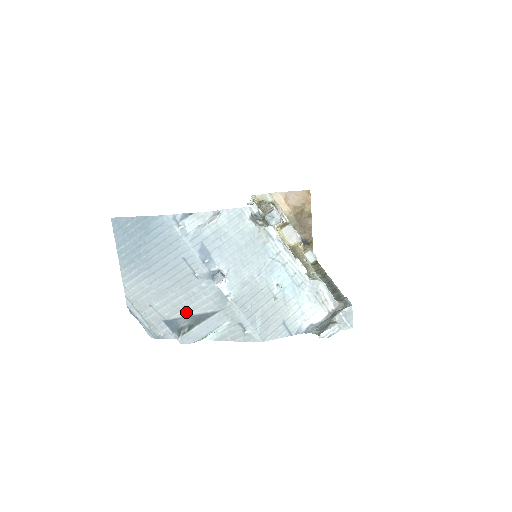
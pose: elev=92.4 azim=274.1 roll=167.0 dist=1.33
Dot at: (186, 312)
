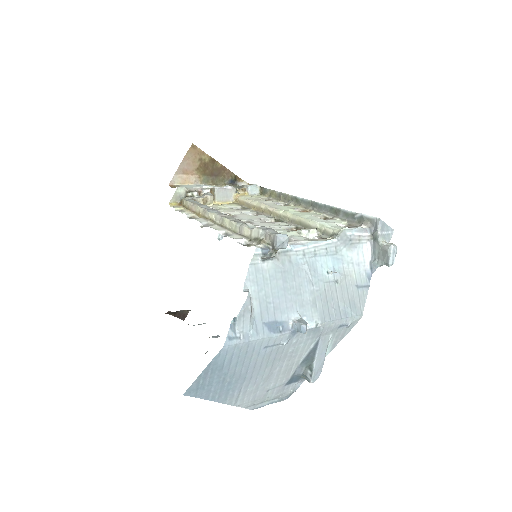
Dot at: (296, 364)
